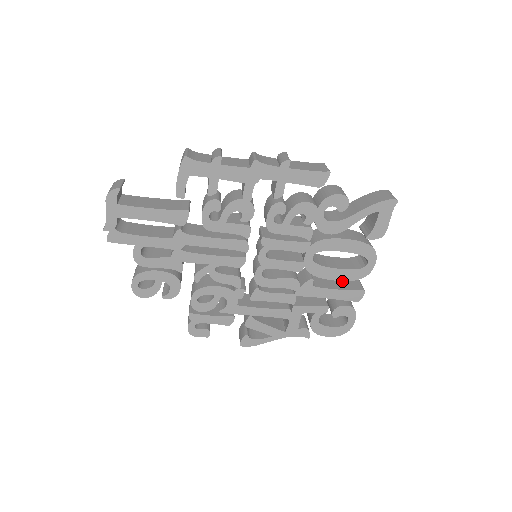
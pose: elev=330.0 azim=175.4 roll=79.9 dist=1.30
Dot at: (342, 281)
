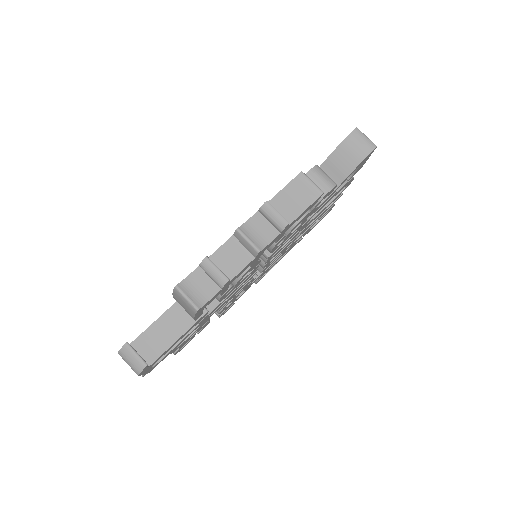
Dot at: occluded
